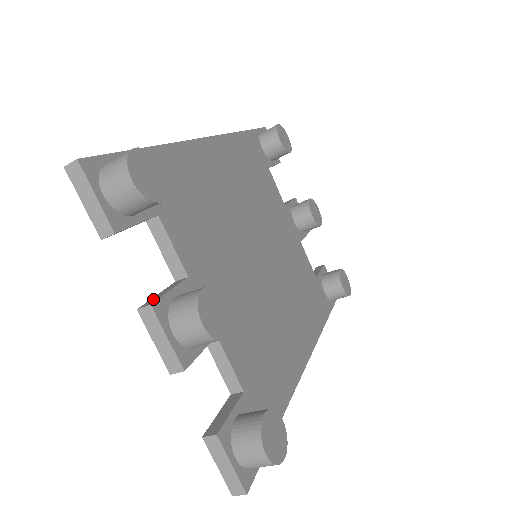
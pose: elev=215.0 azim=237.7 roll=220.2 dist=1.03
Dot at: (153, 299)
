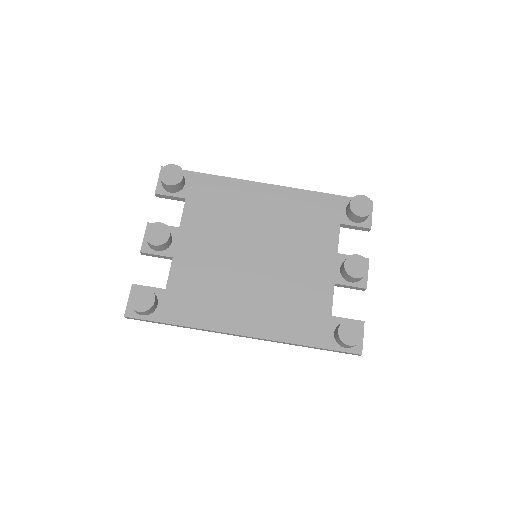
Dot at: occluded
